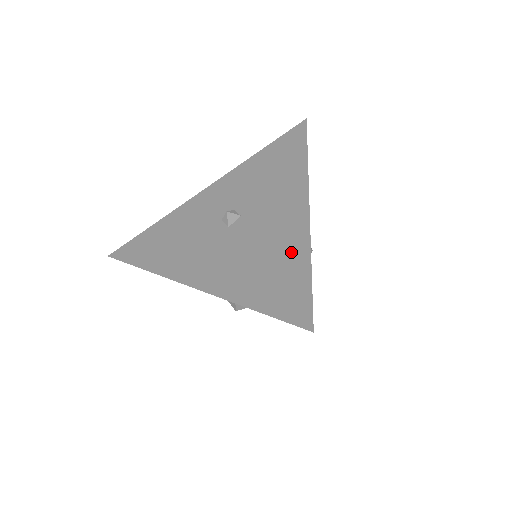
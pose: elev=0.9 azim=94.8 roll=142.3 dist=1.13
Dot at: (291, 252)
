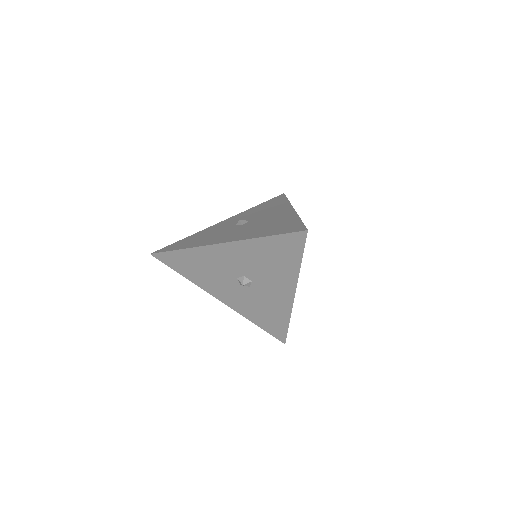
Dot at: (287, 219)
